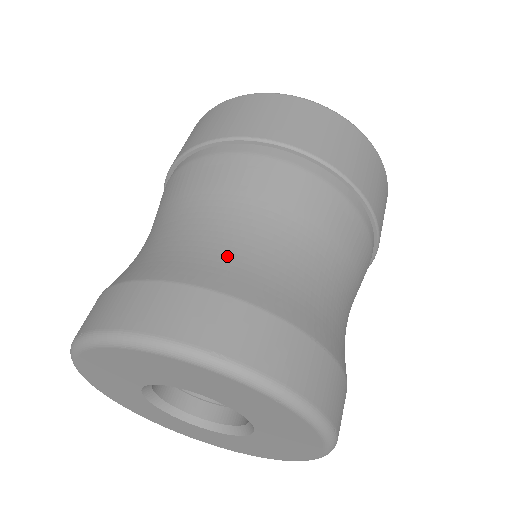
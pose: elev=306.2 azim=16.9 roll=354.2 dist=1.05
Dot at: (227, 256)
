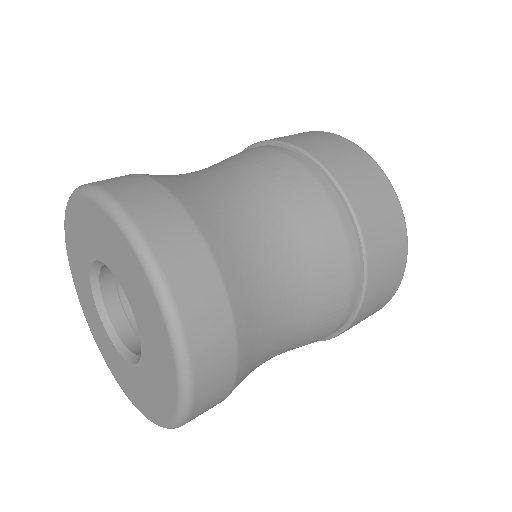
Dot at: occluded
